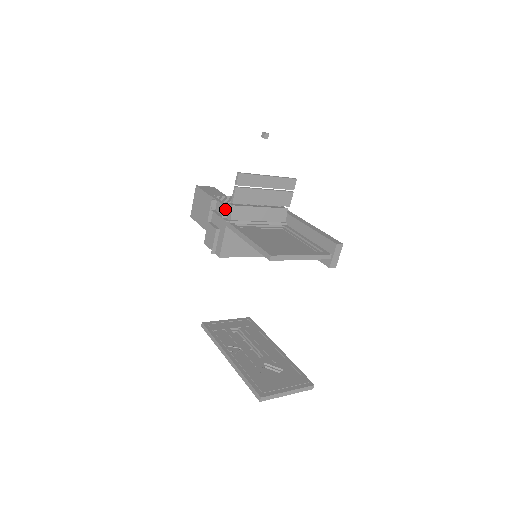
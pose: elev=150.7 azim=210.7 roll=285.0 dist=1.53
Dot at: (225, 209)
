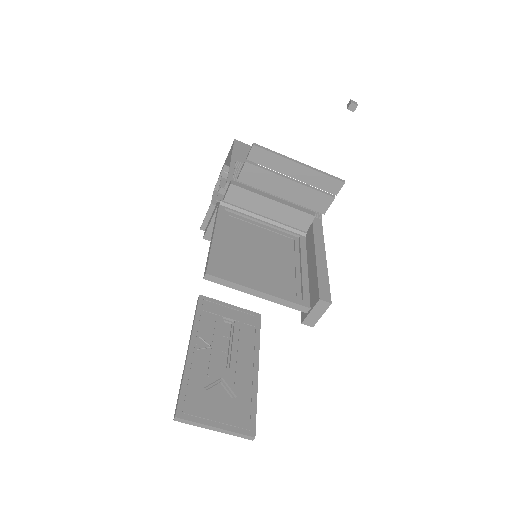
Dot at: occluded
